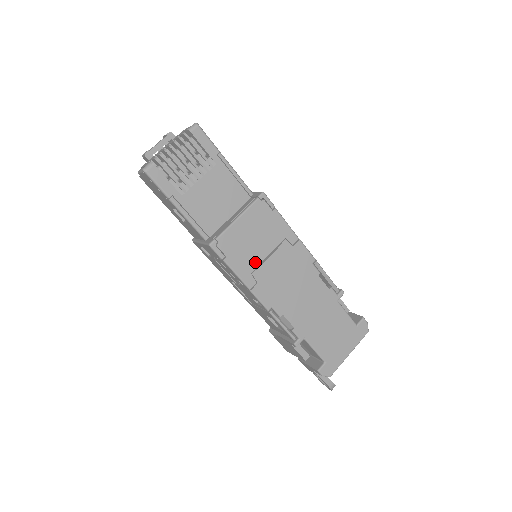
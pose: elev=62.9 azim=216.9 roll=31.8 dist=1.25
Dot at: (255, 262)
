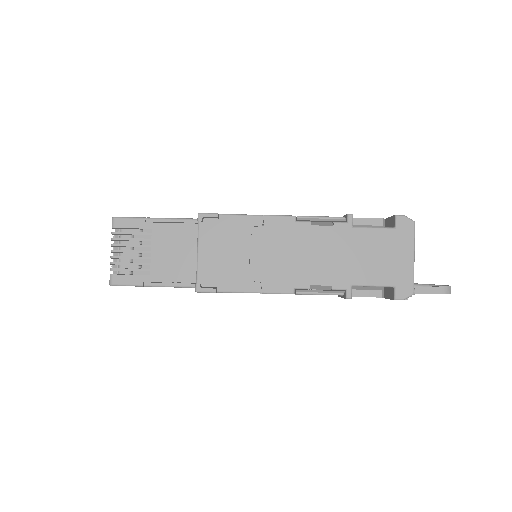
Dot at: (244, 269)
